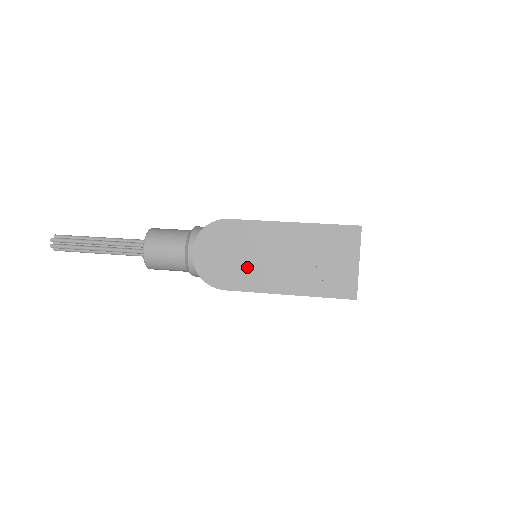
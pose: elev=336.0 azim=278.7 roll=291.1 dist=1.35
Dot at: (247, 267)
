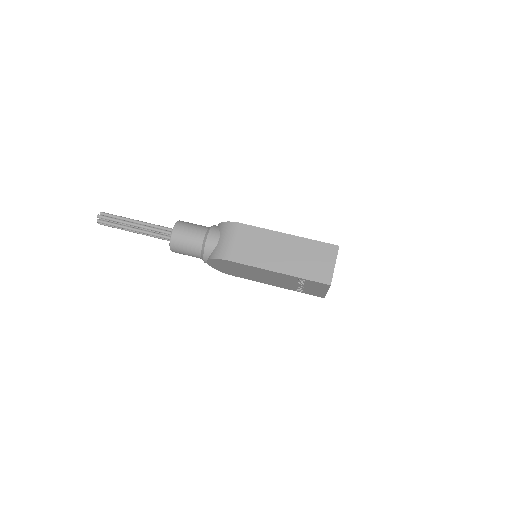
Dot at: (248, 275)
